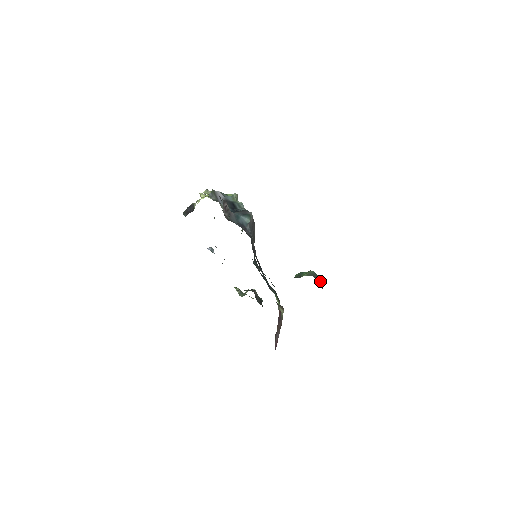
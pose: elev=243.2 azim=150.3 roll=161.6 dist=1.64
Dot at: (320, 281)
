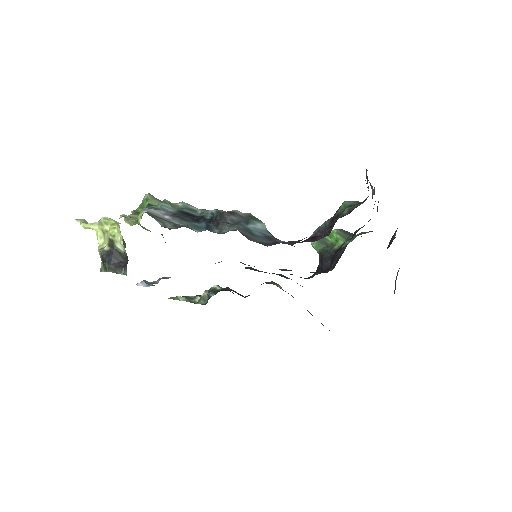
Dot at: occluded
